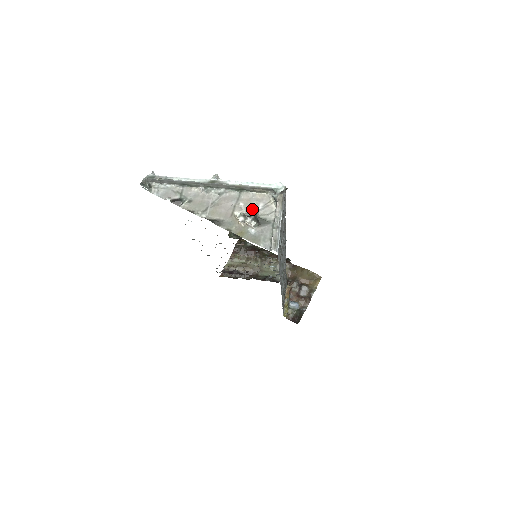
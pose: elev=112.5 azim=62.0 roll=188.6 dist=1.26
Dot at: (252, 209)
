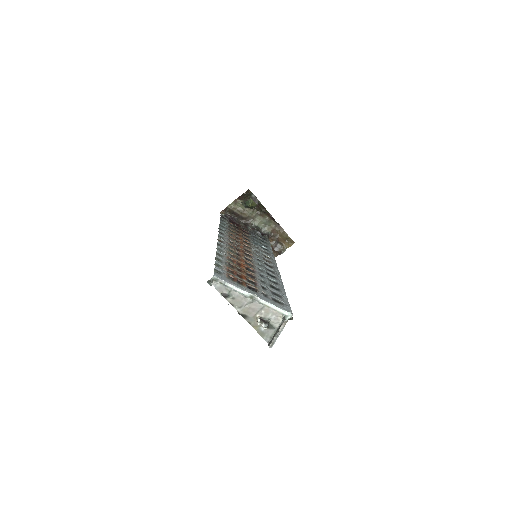
Dot at: (268, 316)
